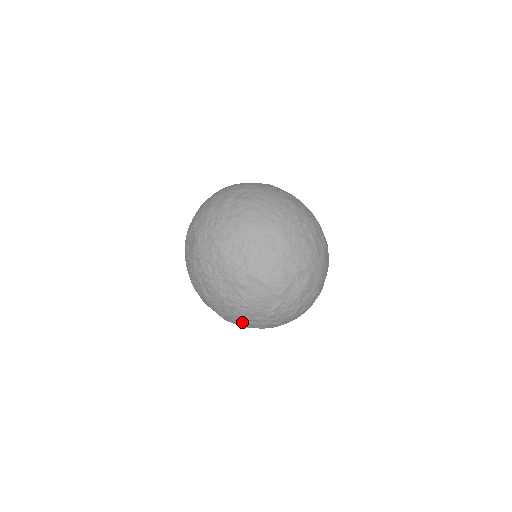
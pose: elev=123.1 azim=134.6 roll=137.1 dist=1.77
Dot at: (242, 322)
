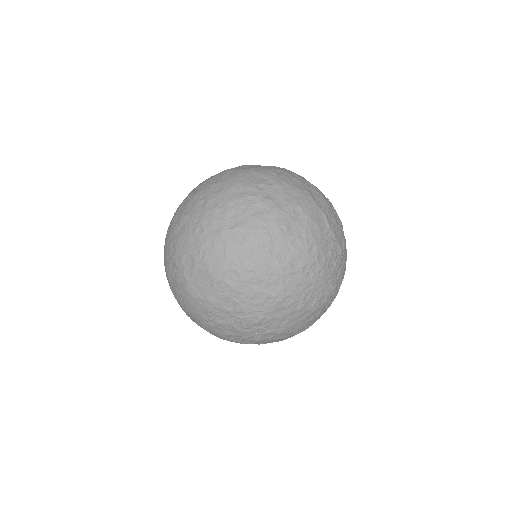
Dot at: (326, 281)
